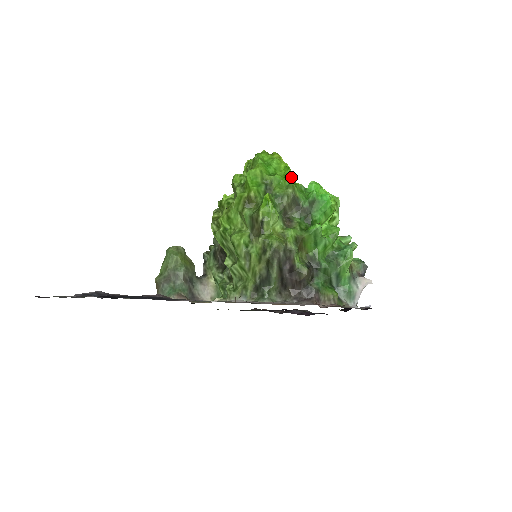
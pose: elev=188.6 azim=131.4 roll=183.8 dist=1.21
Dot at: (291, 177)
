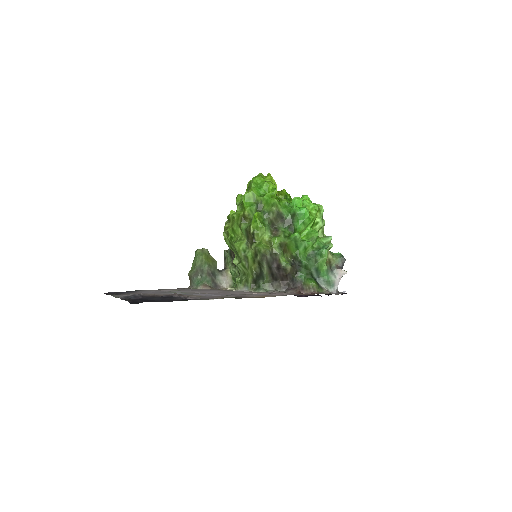
Dot at: (284, 191)
